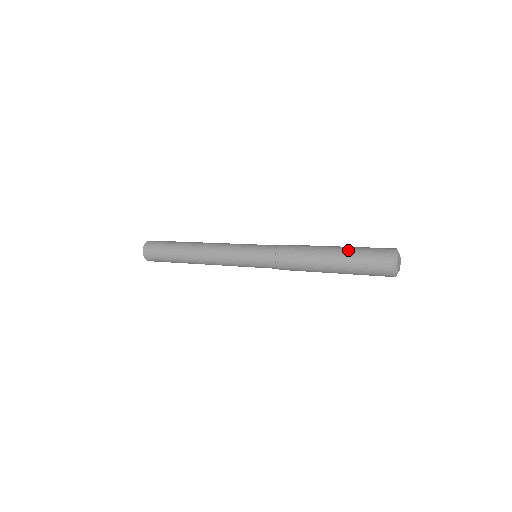
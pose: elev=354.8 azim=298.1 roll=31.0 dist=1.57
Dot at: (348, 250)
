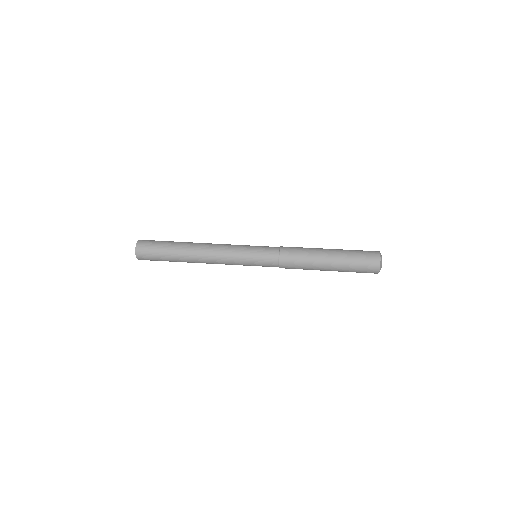
Dot at: (343, 259)
